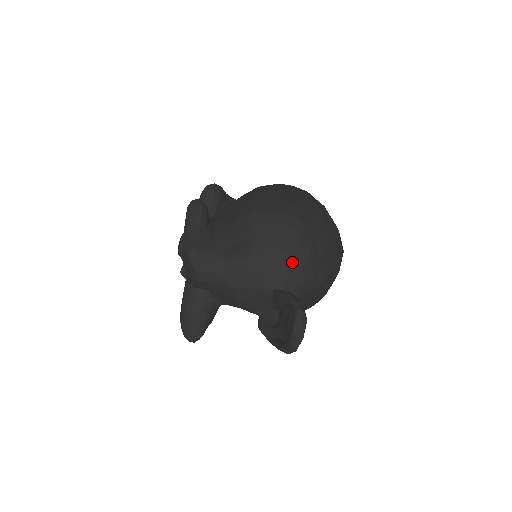
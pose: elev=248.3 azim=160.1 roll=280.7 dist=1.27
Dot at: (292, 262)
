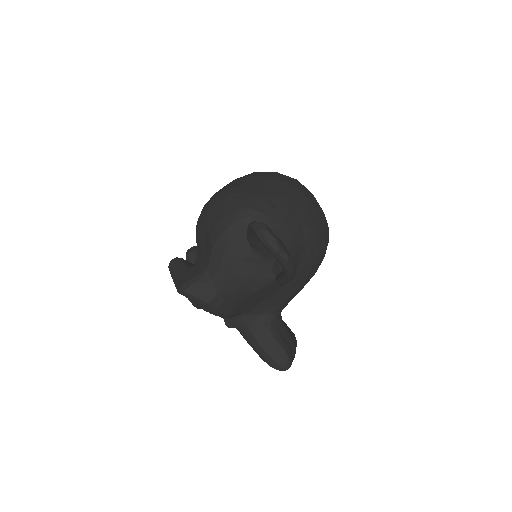
Dot at: (240, 214)
